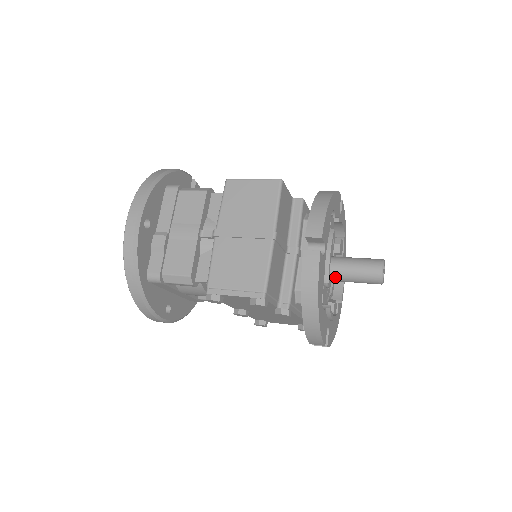
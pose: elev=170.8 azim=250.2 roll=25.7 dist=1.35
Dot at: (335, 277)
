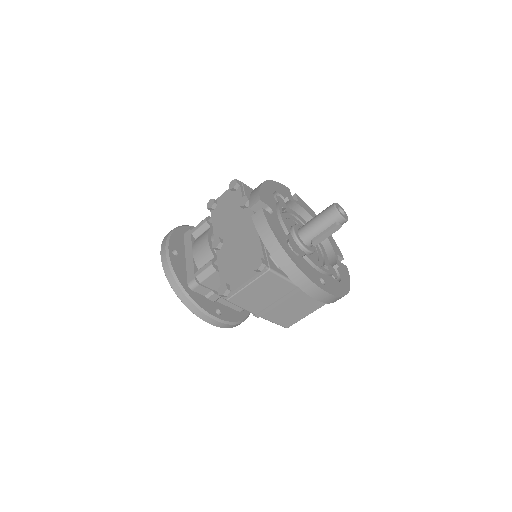
Dot at: (302, 227)
